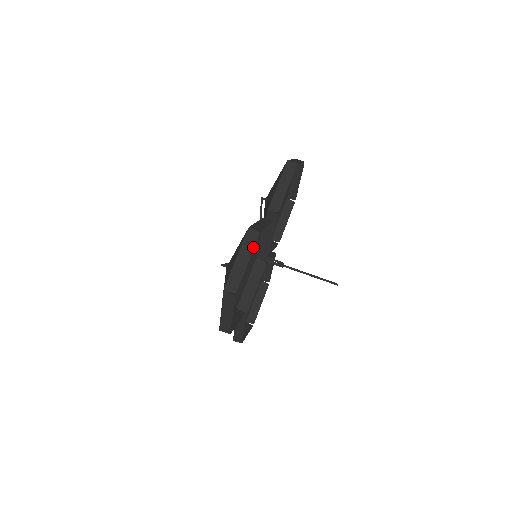
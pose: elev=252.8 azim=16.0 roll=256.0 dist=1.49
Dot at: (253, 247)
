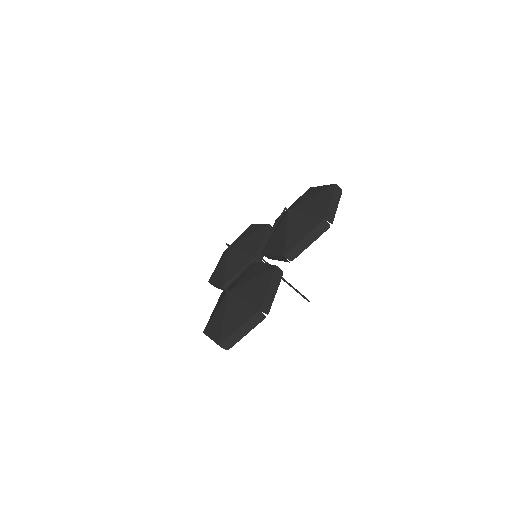
Dot at: (256, 325)
